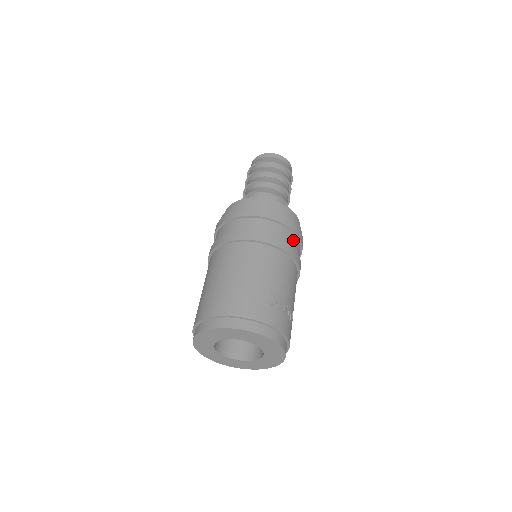
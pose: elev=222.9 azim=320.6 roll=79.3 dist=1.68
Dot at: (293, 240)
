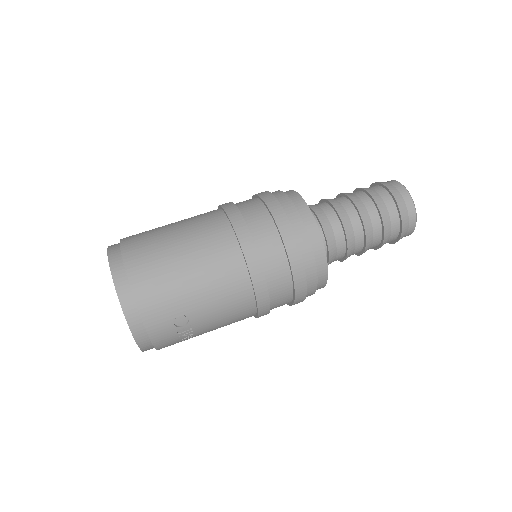
Dot at: (284, 299)
